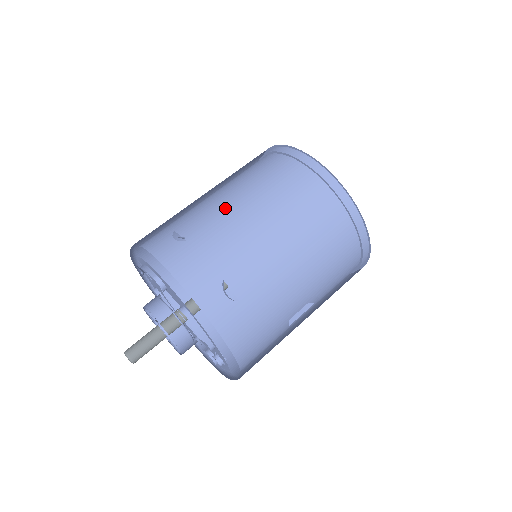
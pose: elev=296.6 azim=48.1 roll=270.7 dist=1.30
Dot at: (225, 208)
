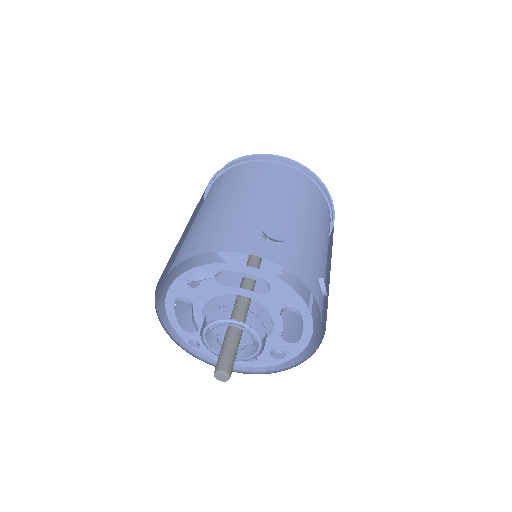
Dot at: (287, 212)
